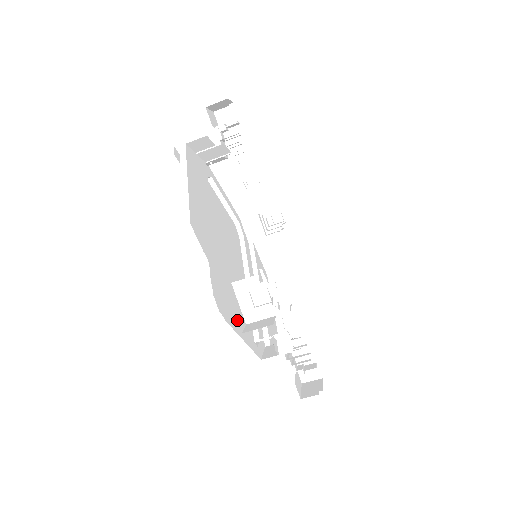
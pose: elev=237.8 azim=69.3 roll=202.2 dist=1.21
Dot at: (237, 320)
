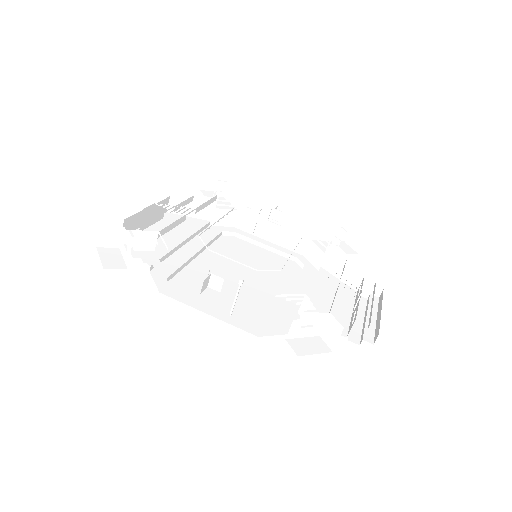
Dot at: (102, 262)
